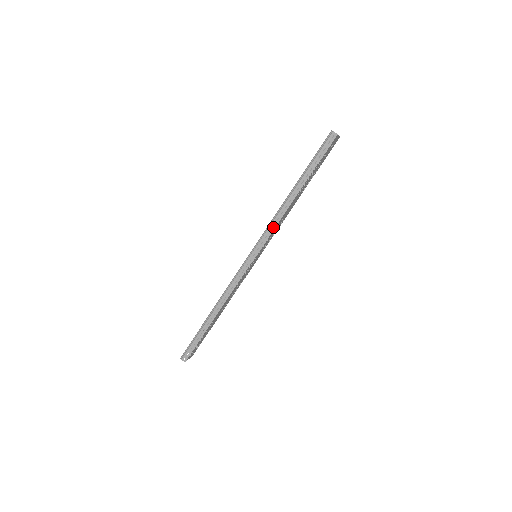
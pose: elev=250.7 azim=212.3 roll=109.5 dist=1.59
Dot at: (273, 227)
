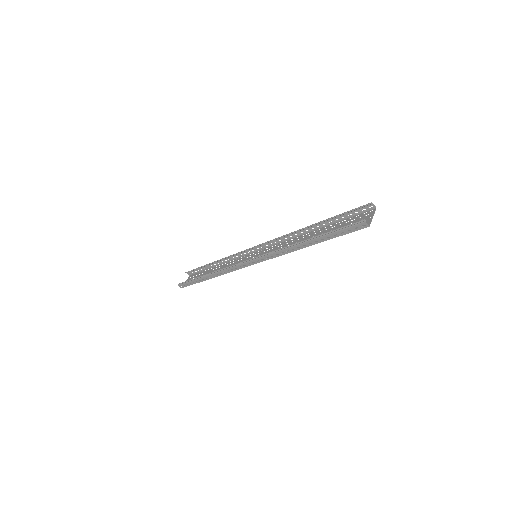
Dot at: (276, 255)
